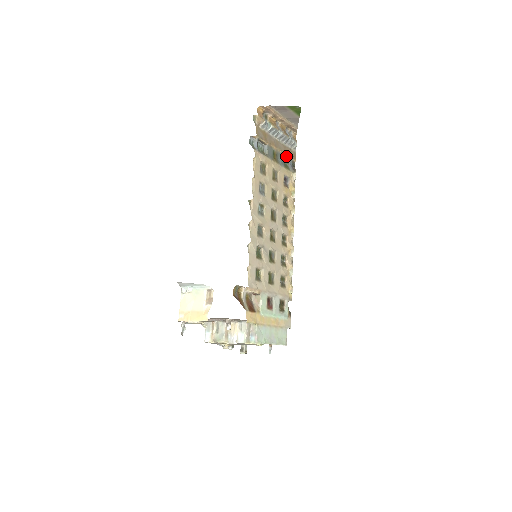
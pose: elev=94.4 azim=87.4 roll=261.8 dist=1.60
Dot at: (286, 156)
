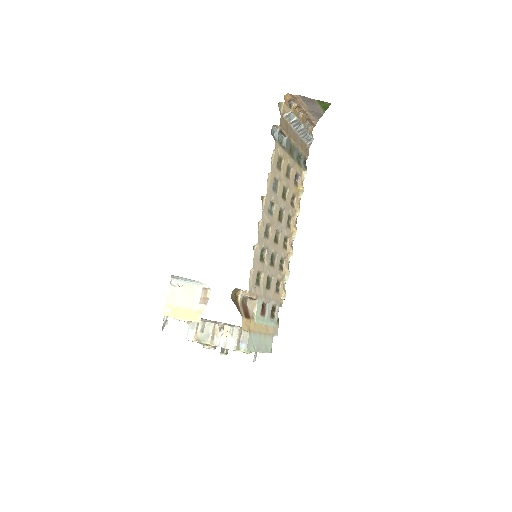
Dot at: (301, 151)
